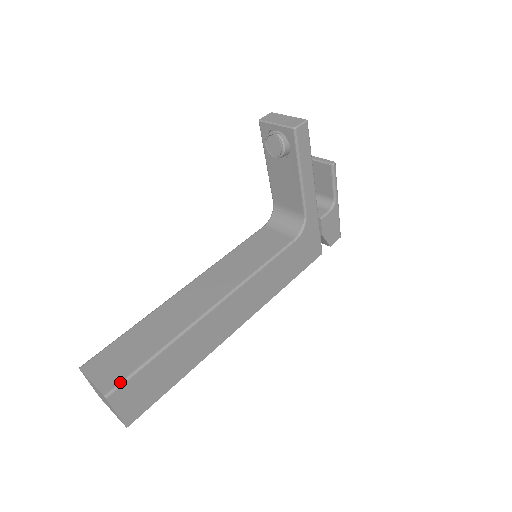
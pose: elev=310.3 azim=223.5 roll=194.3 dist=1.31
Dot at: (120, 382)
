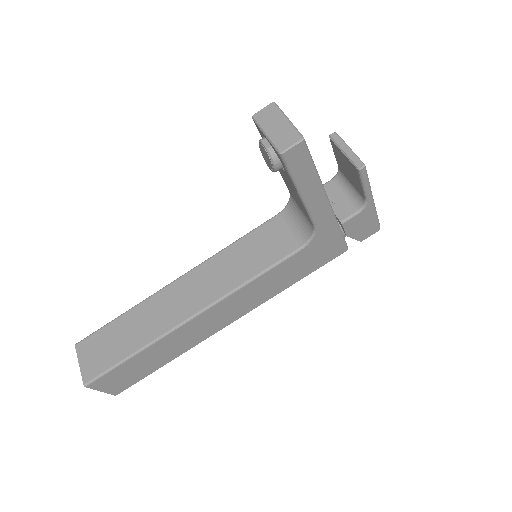
Dot at: (97, 376)
